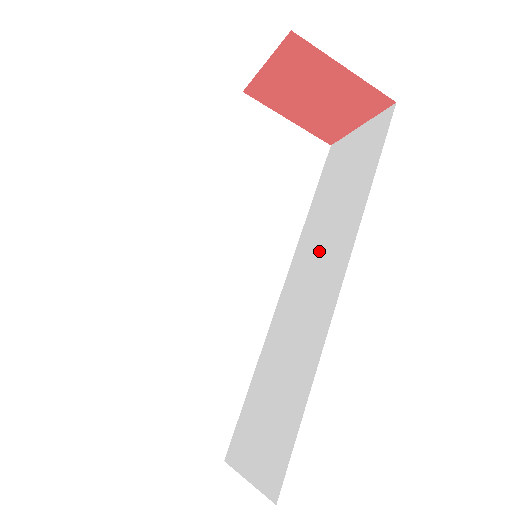
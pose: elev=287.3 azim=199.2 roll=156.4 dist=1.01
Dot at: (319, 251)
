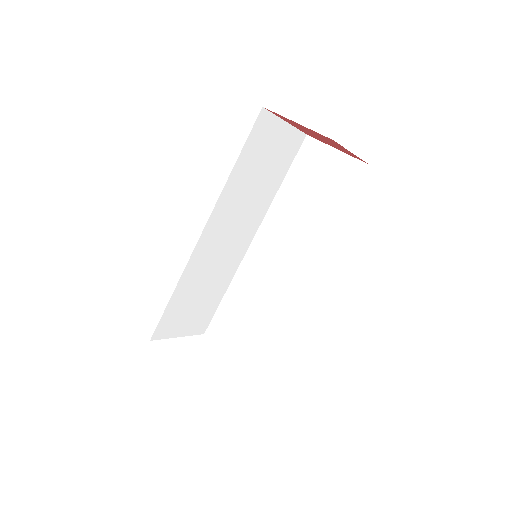
Dot at: (287, 239)
